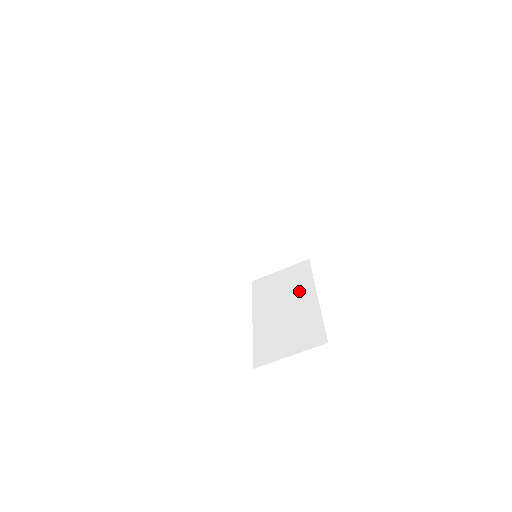
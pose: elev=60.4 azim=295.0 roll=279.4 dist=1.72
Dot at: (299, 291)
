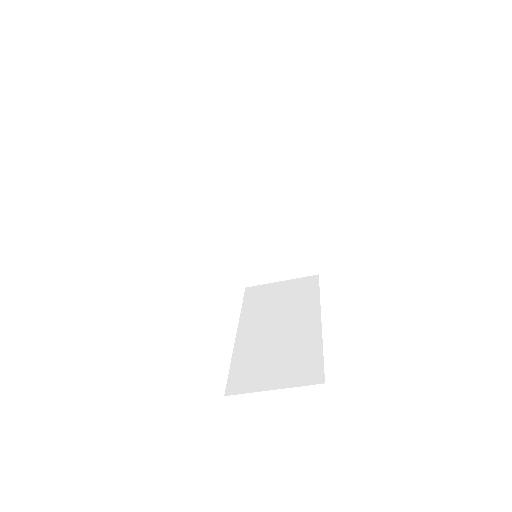
Dot at: (300, 310)
